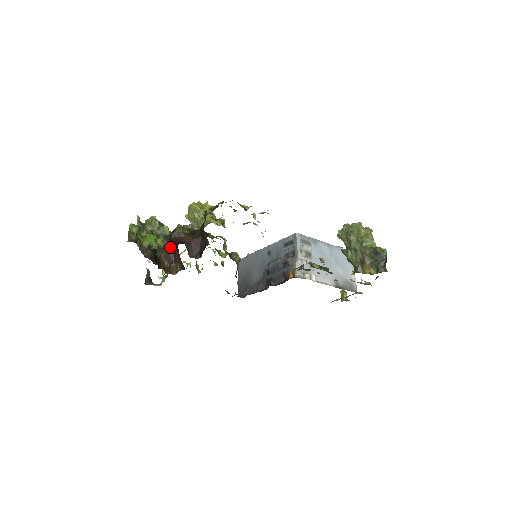
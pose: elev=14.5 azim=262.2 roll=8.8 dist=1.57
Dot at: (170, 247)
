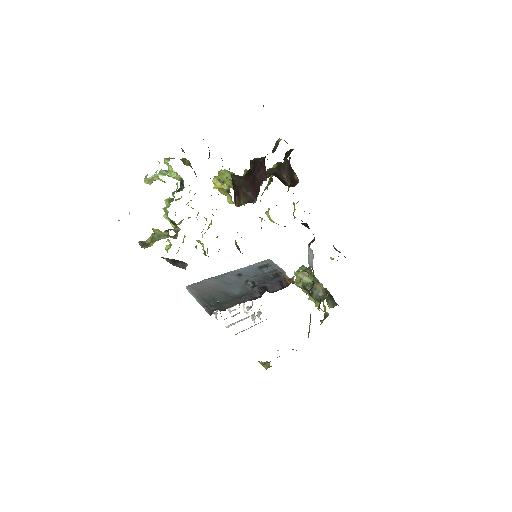
Dot at: occluded
